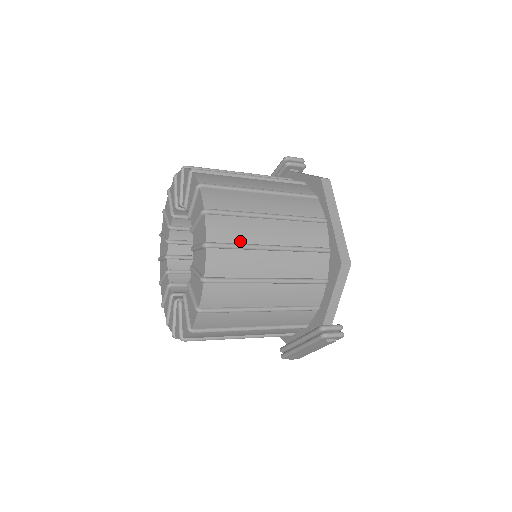
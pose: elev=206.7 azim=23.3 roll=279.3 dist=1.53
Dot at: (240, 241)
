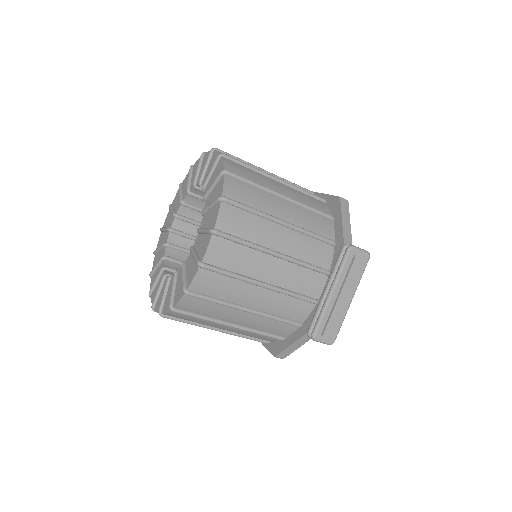
Dot at: occluded
